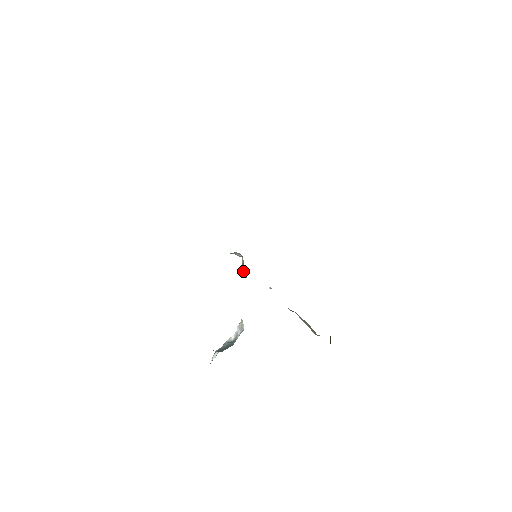
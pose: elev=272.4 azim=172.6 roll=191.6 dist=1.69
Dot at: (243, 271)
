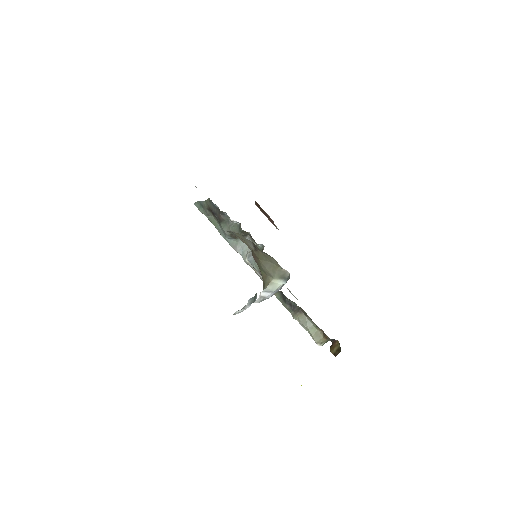
Dot at: (249, 259)
